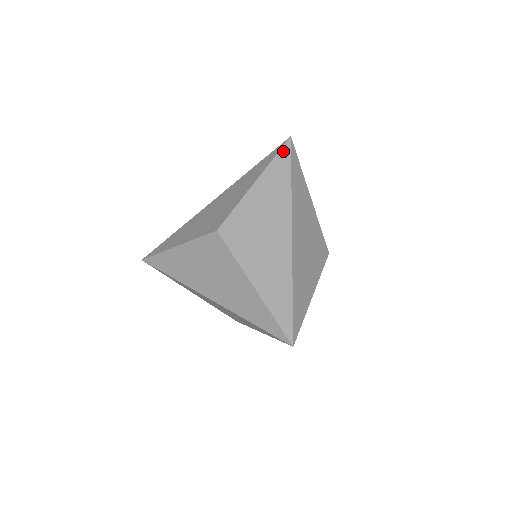
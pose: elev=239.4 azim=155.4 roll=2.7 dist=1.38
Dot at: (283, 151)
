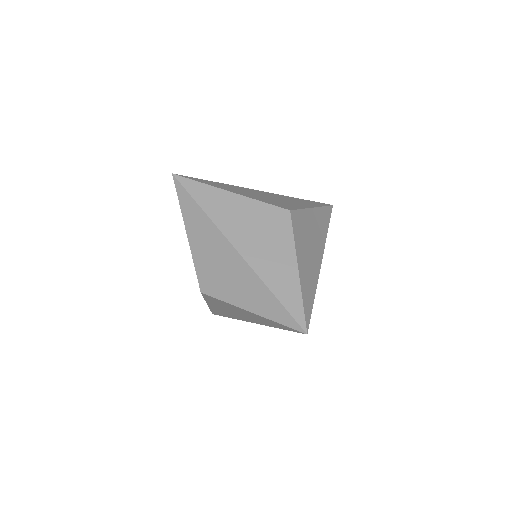
Dot at: (178, 191)
